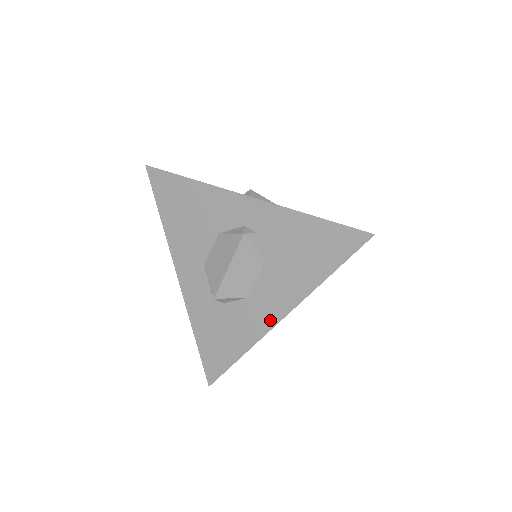
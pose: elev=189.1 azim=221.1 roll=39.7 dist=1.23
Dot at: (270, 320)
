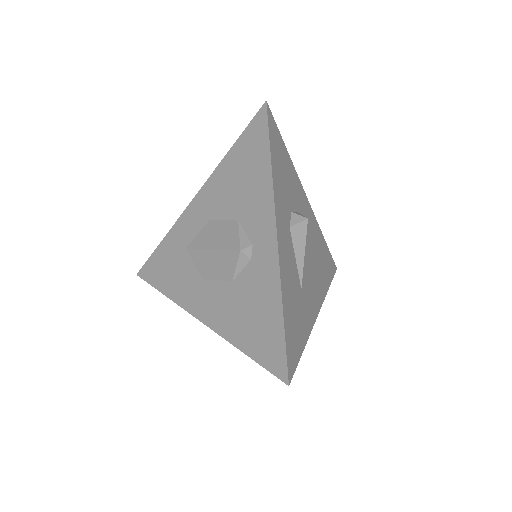
Dot at: (195, 309)
